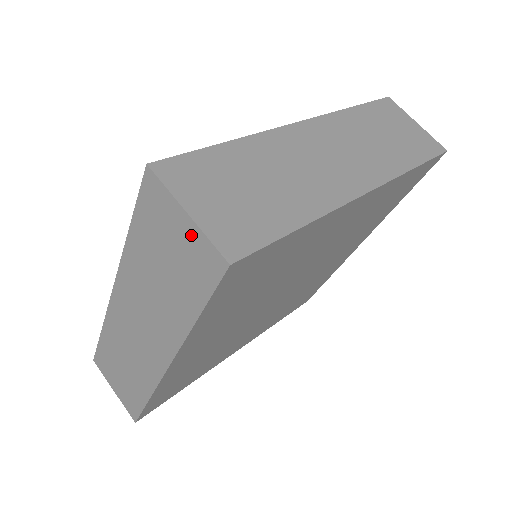
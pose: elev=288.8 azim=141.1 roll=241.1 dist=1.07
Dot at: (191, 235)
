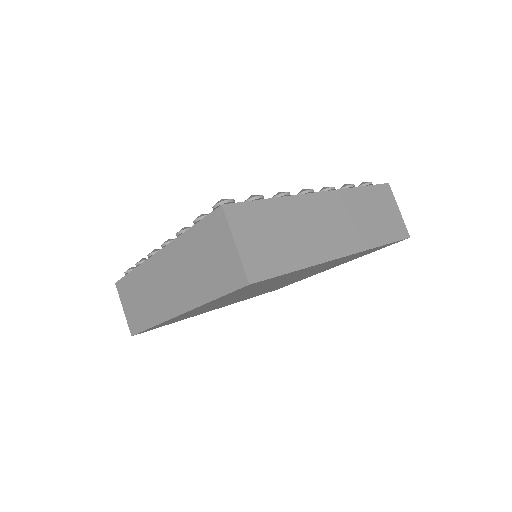
Dot at: (232, 256)
